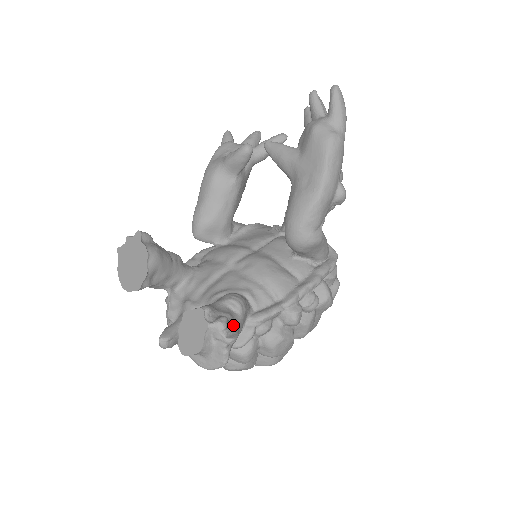
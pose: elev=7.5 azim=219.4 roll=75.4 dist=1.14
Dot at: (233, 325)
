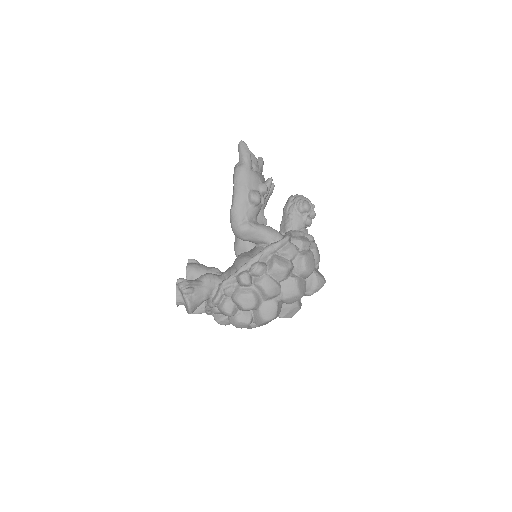
Dot at: (192, 285)
